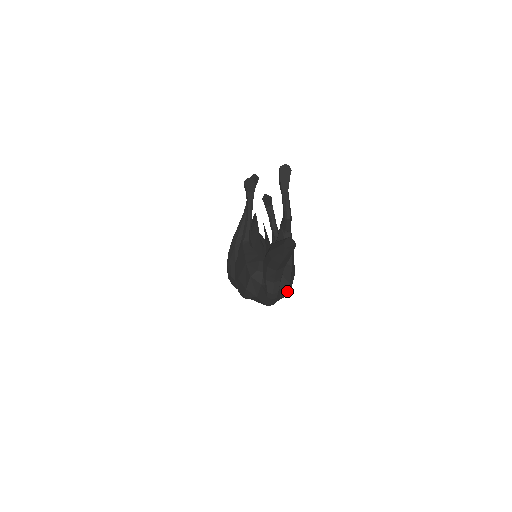
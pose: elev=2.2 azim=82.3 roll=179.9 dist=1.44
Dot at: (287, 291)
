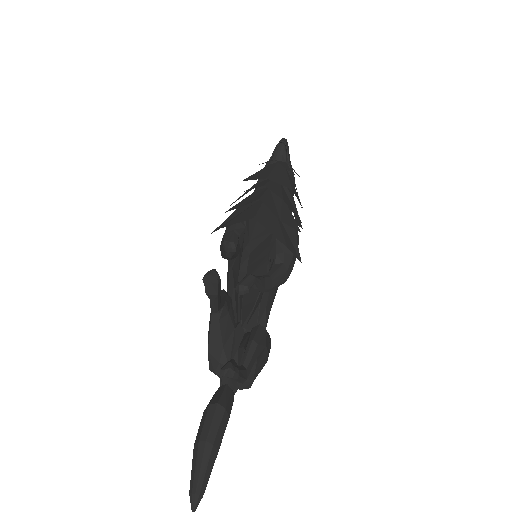
Dot at: occluded
